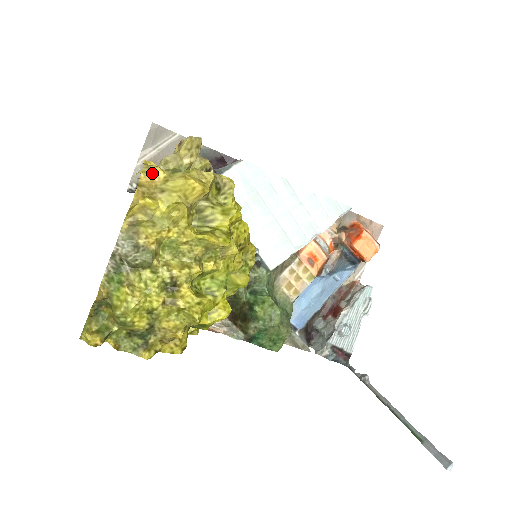
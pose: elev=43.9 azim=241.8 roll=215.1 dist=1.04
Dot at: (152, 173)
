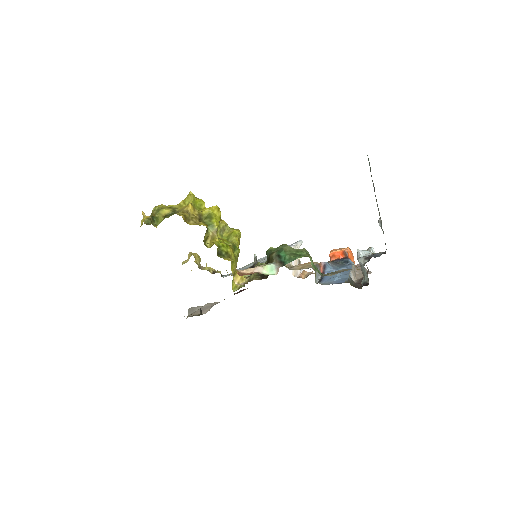
Dot at: occluded
